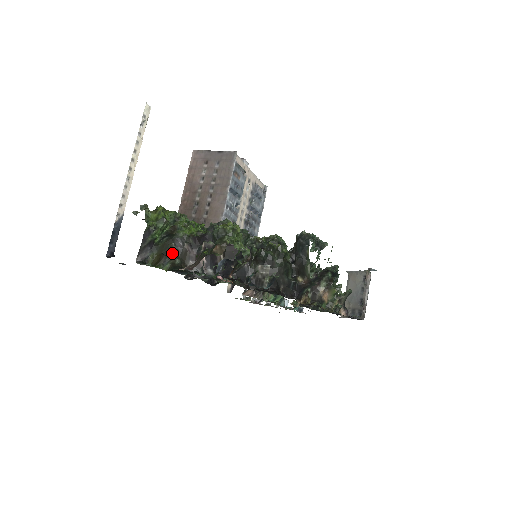
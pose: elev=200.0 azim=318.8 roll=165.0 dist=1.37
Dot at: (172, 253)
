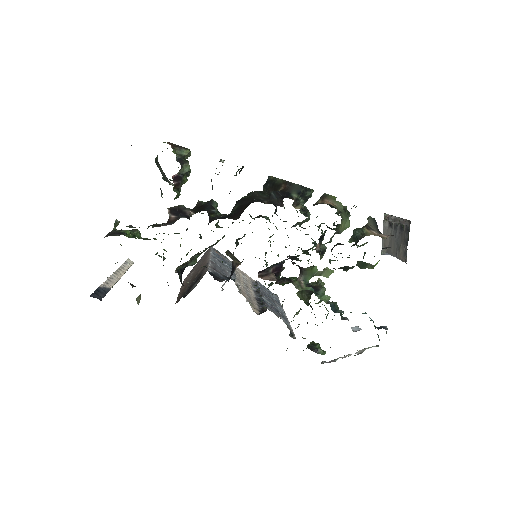
Dot at: occluded
